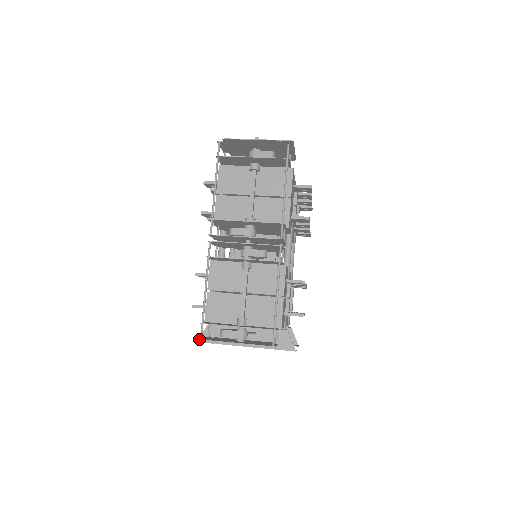
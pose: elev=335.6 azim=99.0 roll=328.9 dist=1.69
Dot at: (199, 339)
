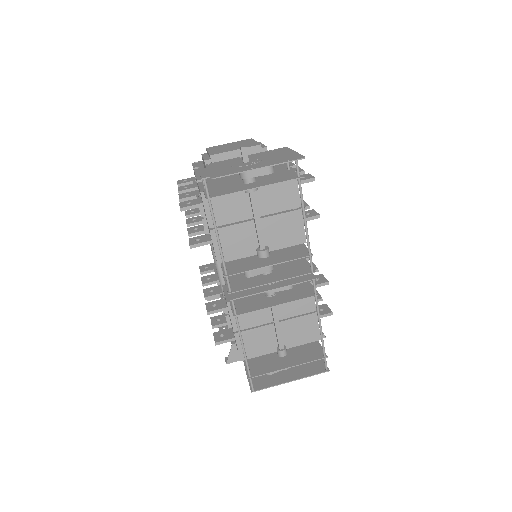
Dot at: occluded
